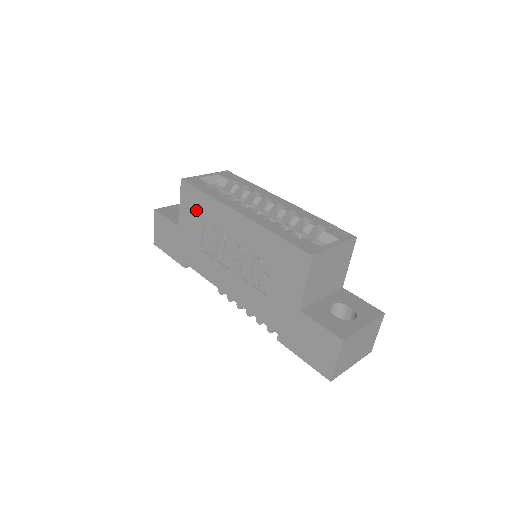
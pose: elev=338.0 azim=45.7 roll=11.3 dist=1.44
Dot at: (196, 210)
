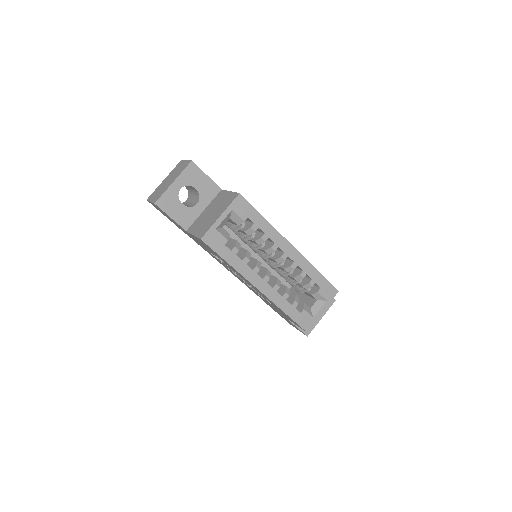
Dot at: (213, 252)
